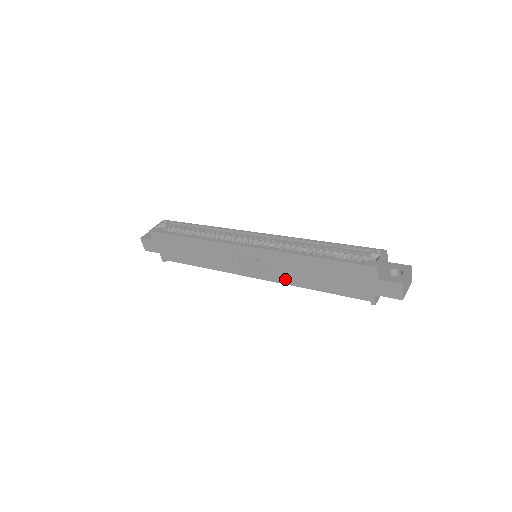
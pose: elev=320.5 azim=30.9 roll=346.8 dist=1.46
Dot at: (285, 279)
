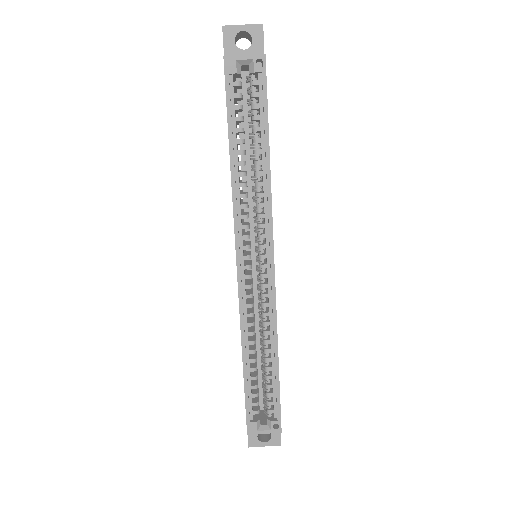
Dot at: occluded
